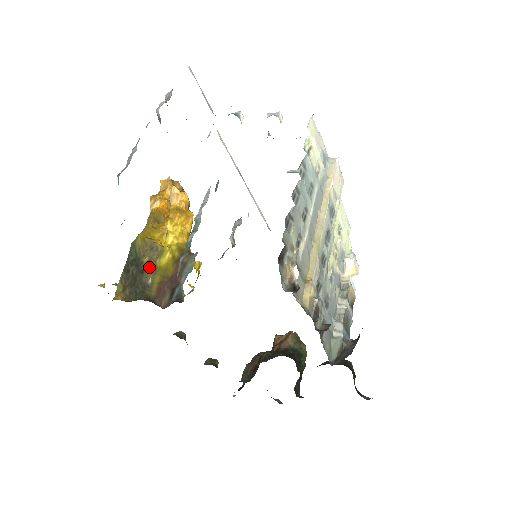
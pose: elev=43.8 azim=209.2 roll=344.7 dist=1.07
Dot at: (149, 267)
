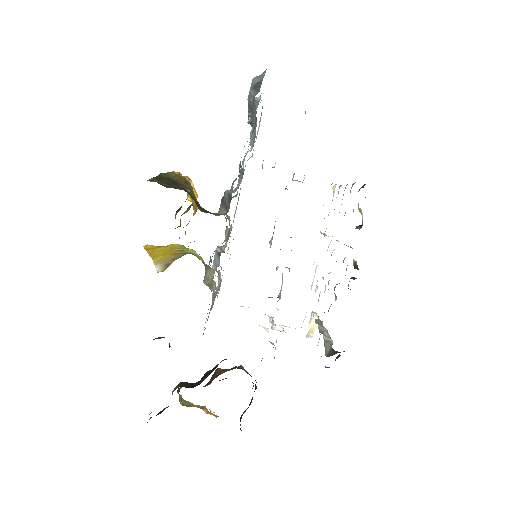
Dot at: (186, 186)
